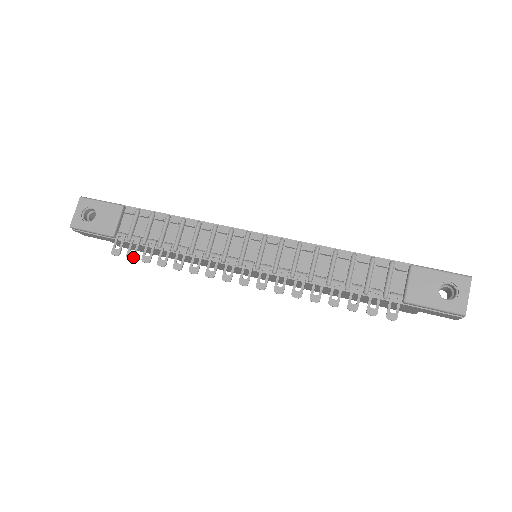
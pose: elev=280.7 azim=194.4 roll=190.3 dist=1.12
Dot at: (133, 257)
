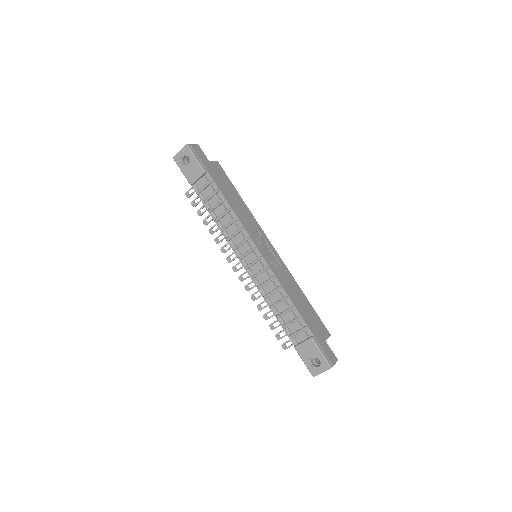
Dot at: (194, 206)
